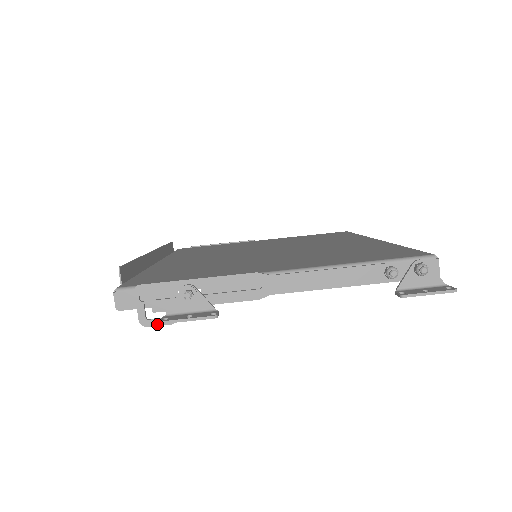
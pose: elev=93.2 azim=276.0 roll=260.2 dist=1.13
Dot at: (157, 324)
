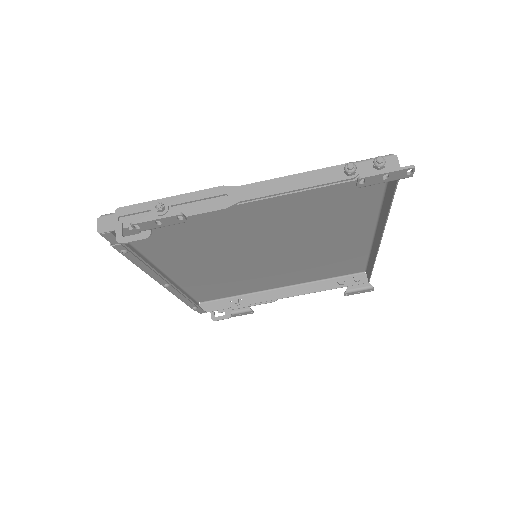
Dot at: (132, 240)
